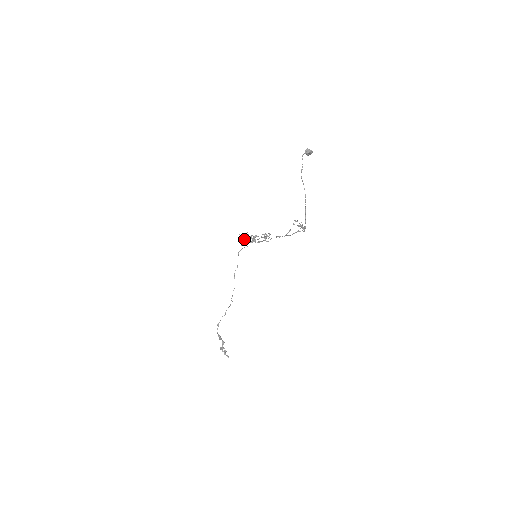
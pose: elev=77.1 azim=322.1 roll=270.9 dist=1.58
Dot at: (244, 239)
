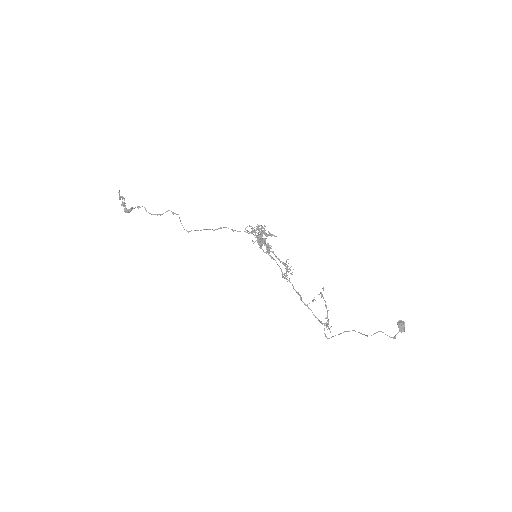
Dot at: (257, 239)
